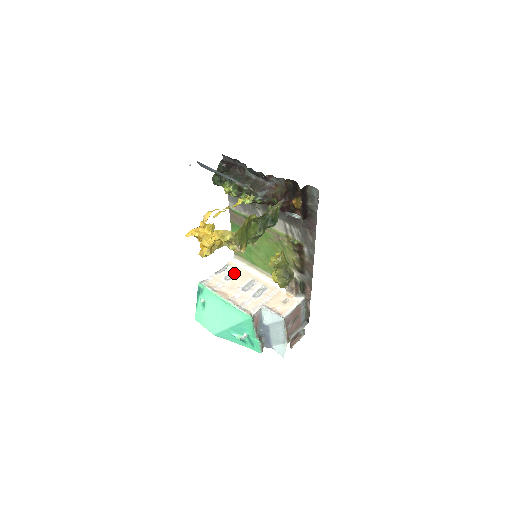
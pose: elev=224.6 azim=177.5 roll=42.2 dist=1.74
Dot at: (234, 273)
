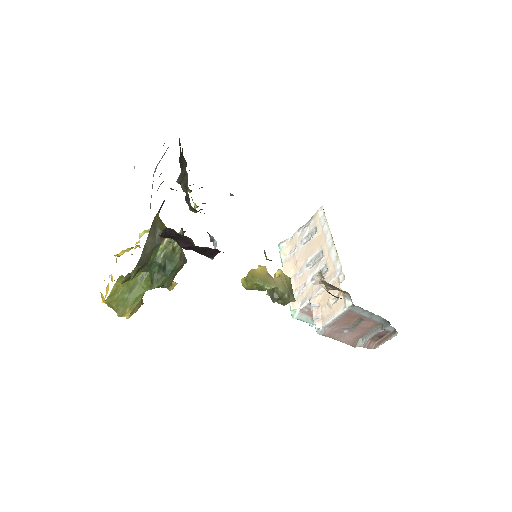
Dot at: (313, 233)
